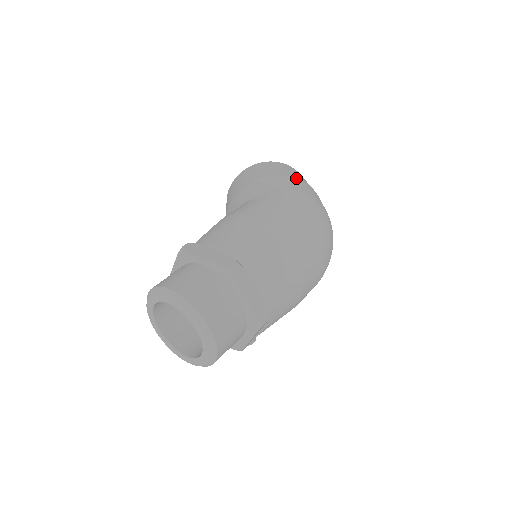
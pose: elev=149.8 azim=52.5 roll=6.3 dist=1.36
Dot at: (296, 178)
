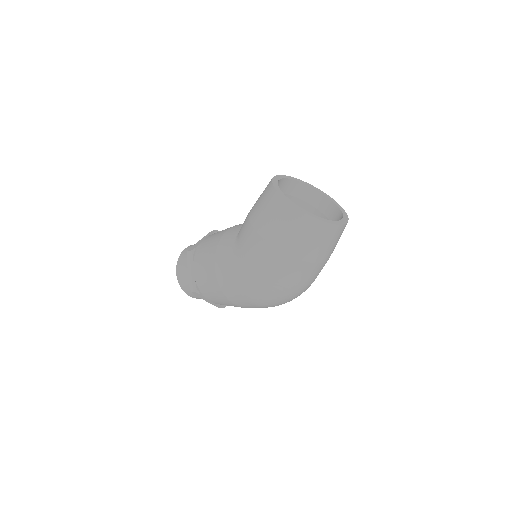
Dot at: (275, 249)
